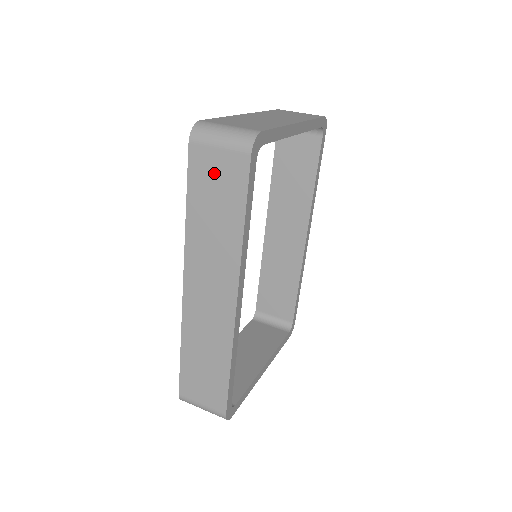
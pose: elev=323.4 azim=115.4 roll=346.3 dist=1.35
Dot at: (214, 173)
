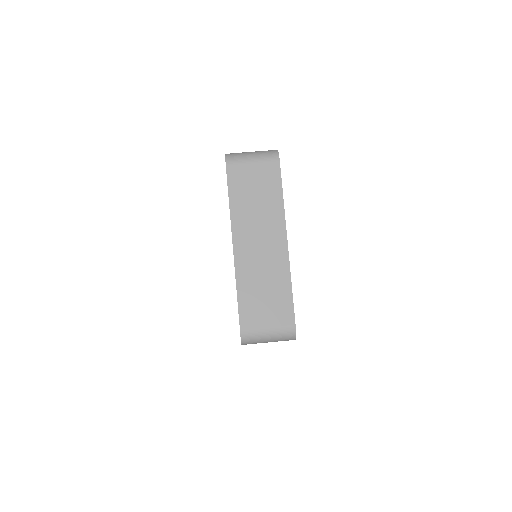
Dot at: occluded
